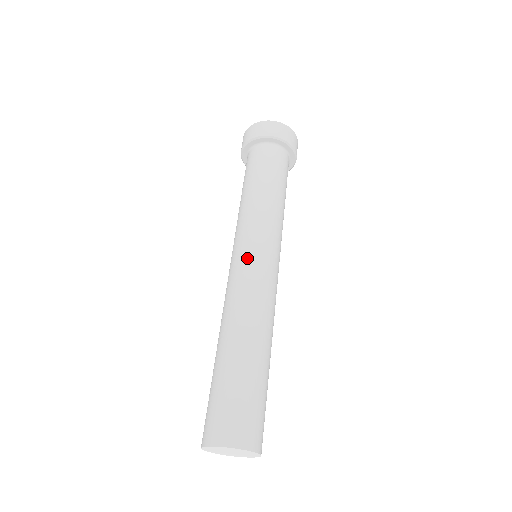
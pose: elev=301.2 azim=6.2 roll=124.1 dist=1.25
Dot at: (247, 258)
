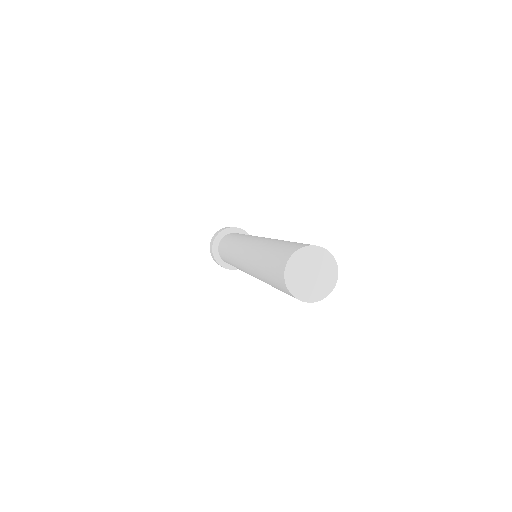
Dot at: occluded
